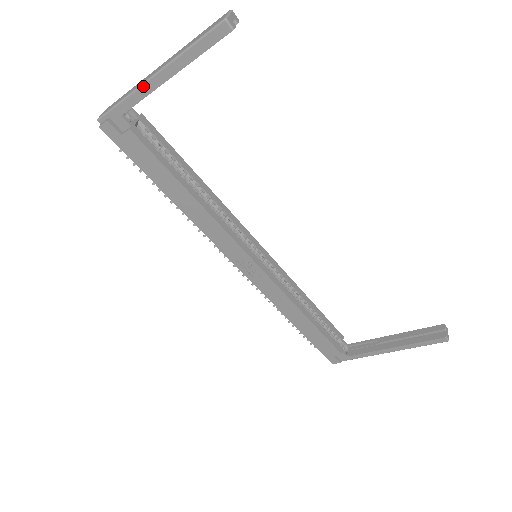
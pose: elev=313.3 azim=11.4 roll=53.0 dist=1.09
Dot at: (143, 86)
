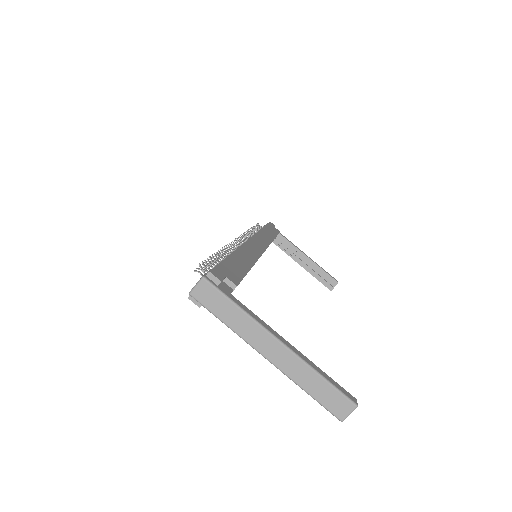
Dot at: (251, 346)
